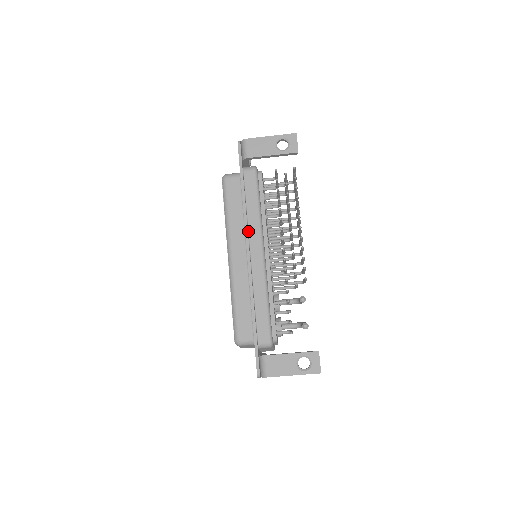
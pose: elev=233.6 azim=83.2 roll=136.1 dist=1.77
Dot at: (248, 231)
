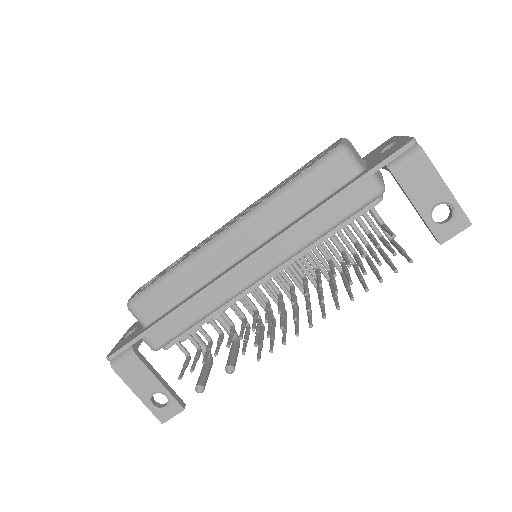
Dot at: (279, 239)
